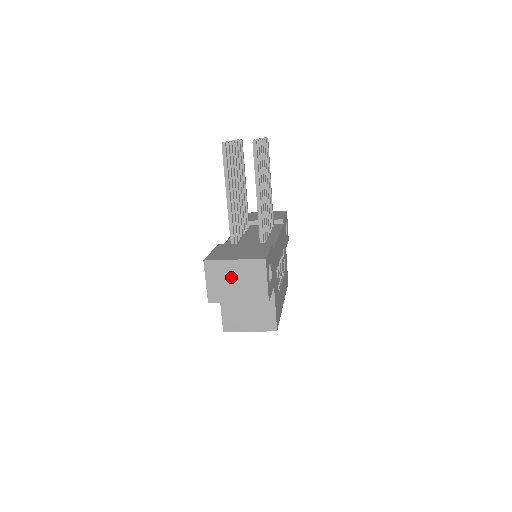
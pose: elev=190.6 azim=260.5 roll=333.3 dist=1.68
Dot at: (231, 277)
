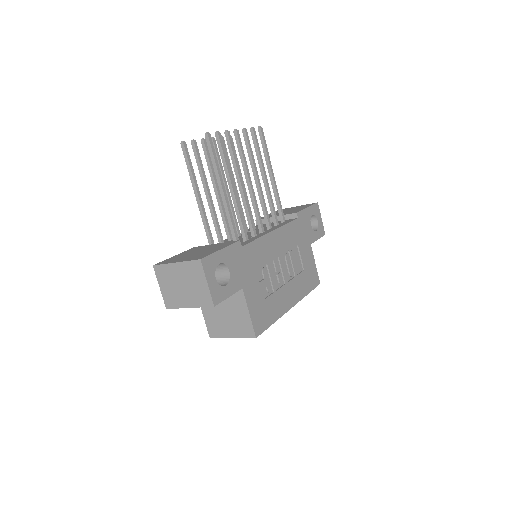
Dot at: (177, 281)
